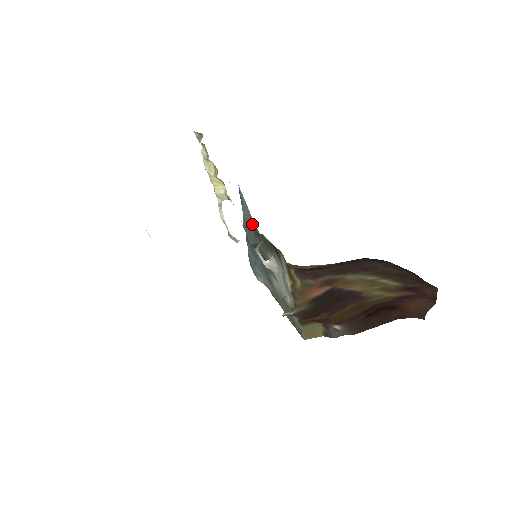
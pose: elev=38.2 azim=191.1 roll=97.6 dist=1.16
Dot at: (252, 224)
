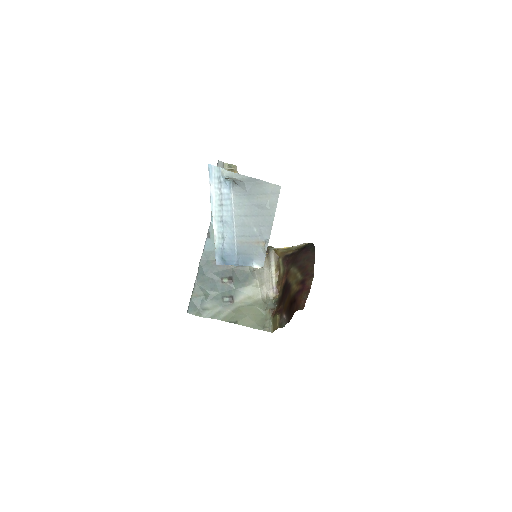
Dot at: occluded
